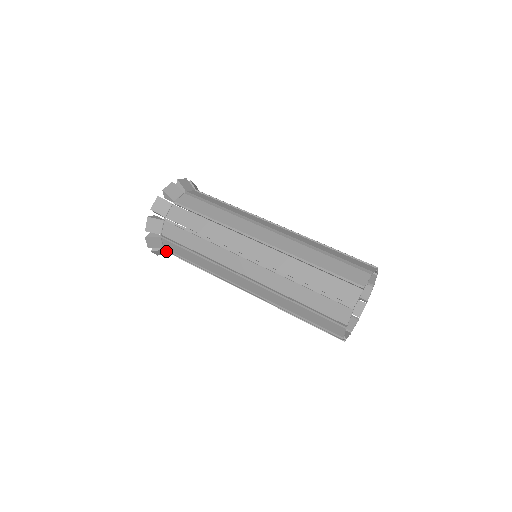
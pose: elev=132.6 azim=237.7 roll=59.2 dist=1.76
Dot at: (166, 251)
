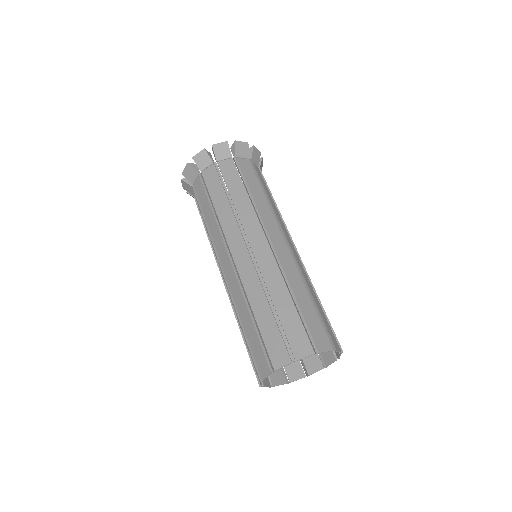
Dot at: (192, 190)
